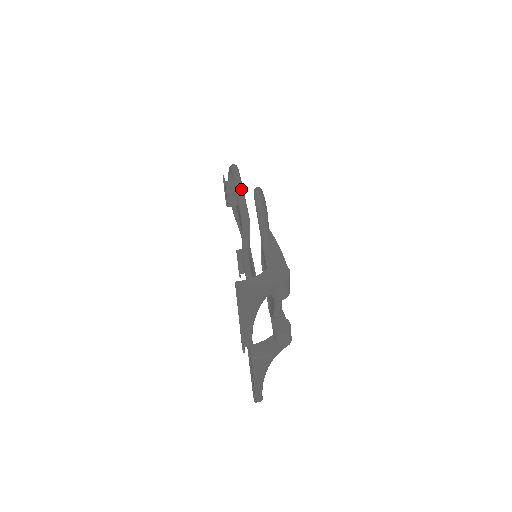
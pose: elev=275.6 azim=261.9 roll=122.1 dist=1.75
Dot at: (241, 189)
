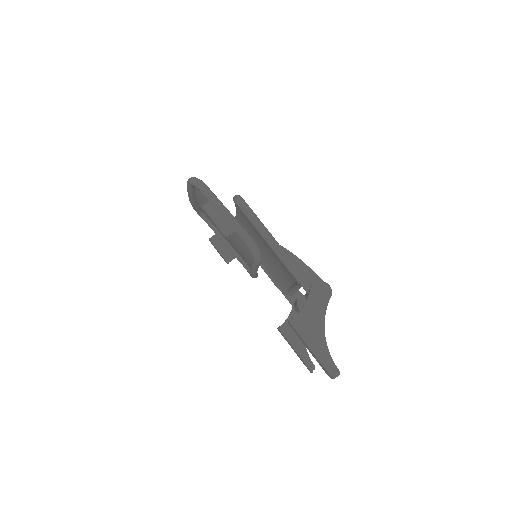
Dot at: (227, 211)
